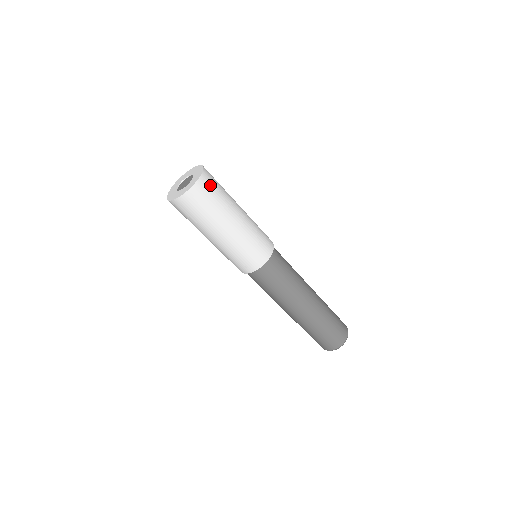
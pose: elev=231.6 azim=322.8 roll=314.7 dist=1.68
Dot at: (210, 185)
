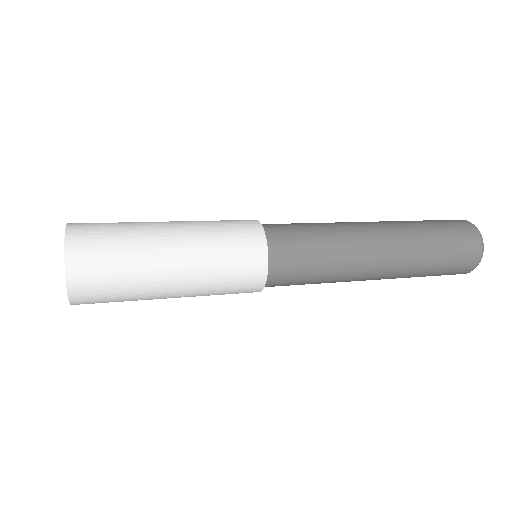
Dot at: (91, 248)
